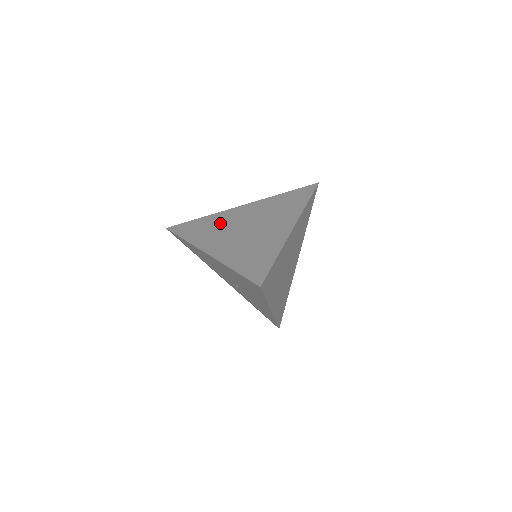
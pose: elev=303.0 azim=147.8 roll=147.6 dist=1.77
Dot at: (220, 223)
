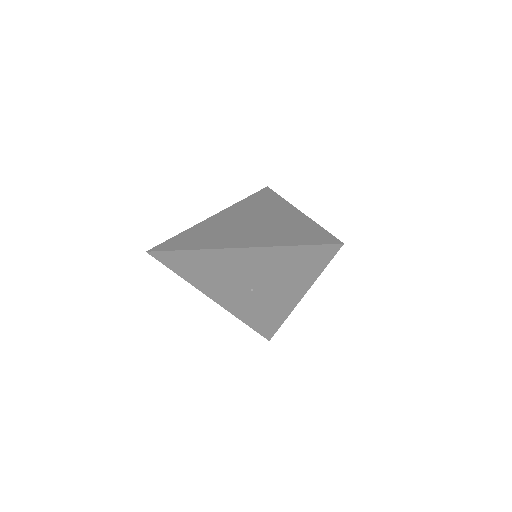
Dot at: (213, 229)
